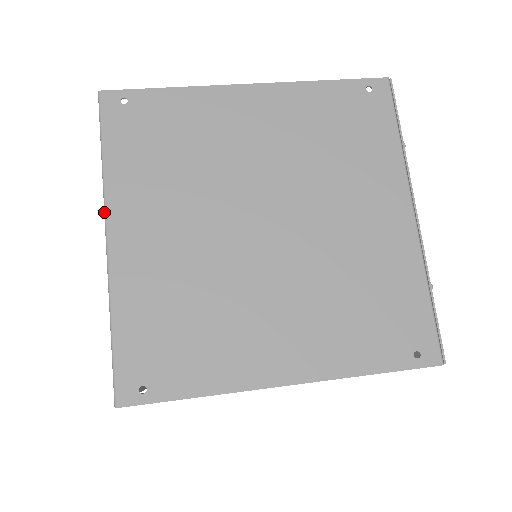
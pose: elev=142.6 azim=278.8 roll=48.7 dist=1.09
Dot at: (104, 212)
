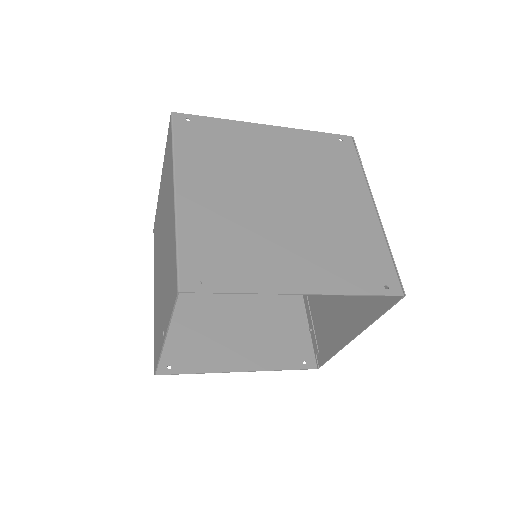
Dot at: (173, 176)
